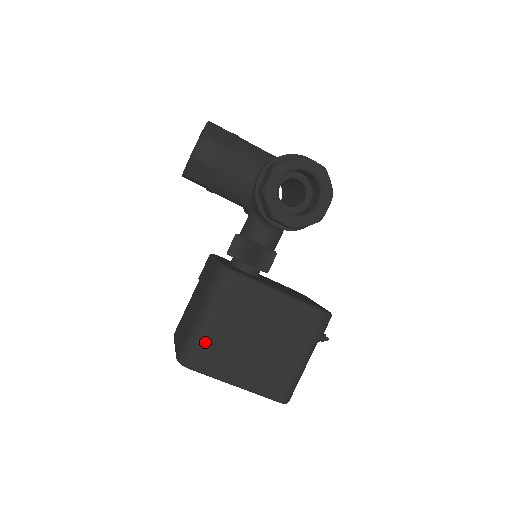
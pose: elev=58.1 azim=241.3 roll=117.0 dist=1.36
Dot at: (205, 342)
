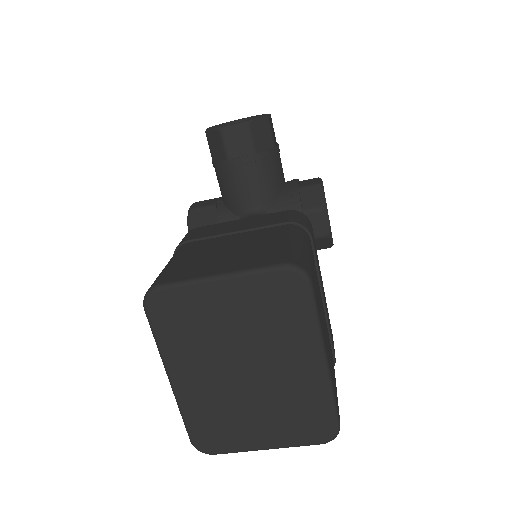
Dot at: (312, 266)
